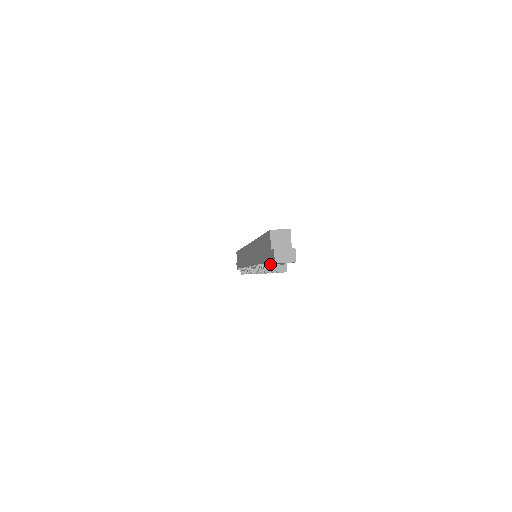
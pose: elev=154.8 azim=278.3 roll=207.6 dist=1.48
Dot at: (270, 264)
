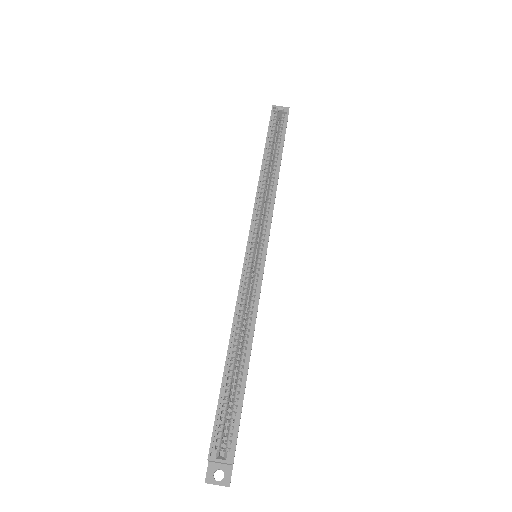
Dot at: occluded
